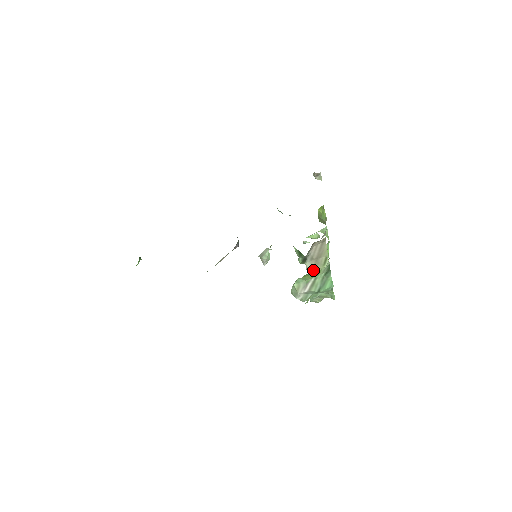
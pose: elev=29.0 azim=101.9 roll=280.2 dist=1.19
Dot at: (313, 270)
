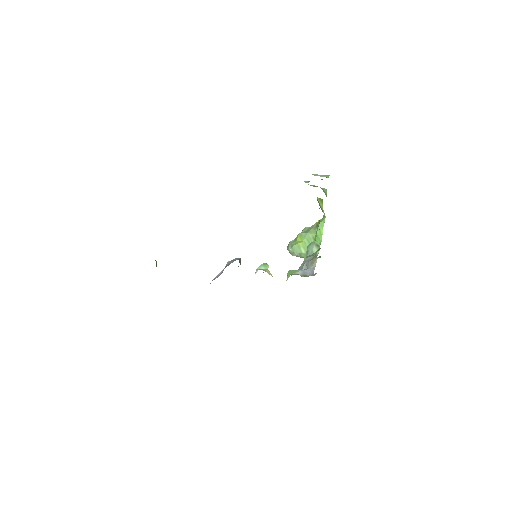
Dot at: occluded
